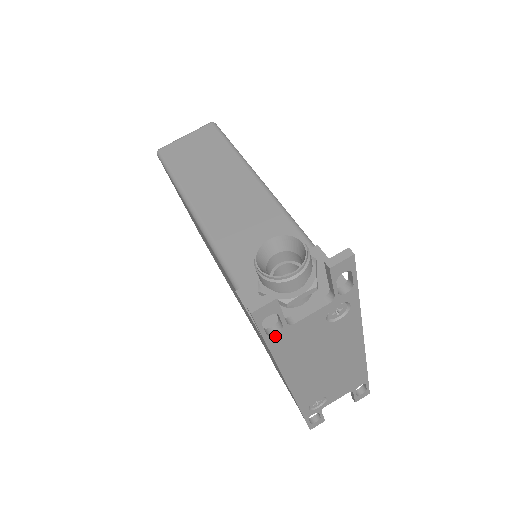
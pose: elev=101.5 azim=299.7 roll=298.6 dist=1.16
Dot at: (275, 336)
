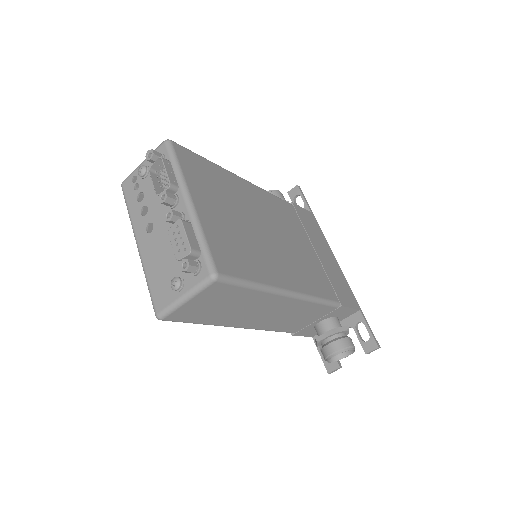
Dot at: occluded
